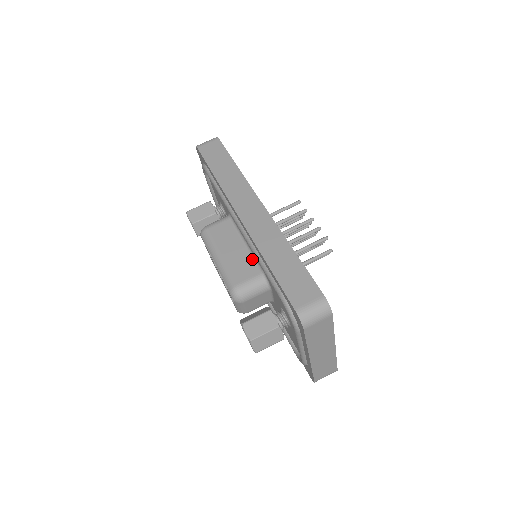
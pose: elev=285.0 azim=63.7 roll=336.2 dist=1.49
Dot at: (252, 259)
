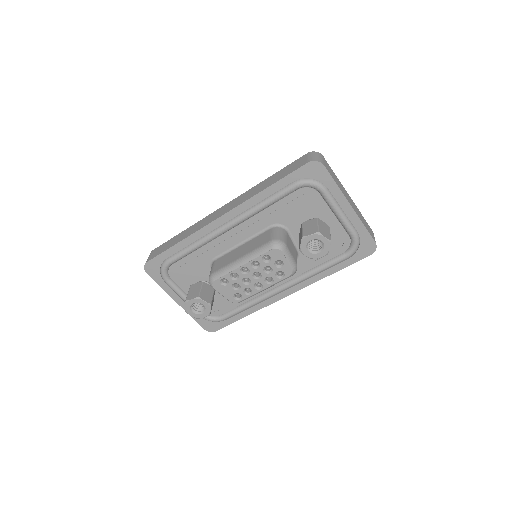
Dot at: (257, 236)
